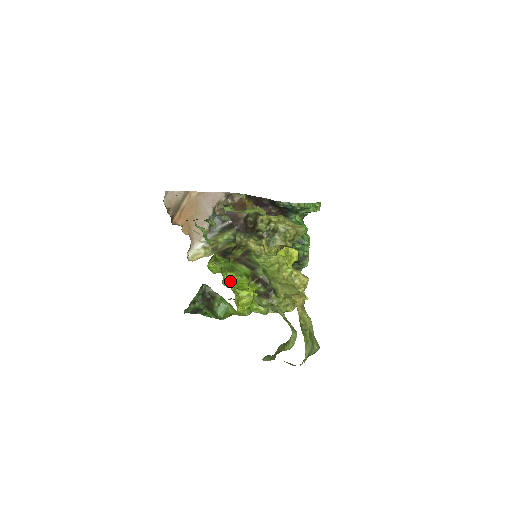
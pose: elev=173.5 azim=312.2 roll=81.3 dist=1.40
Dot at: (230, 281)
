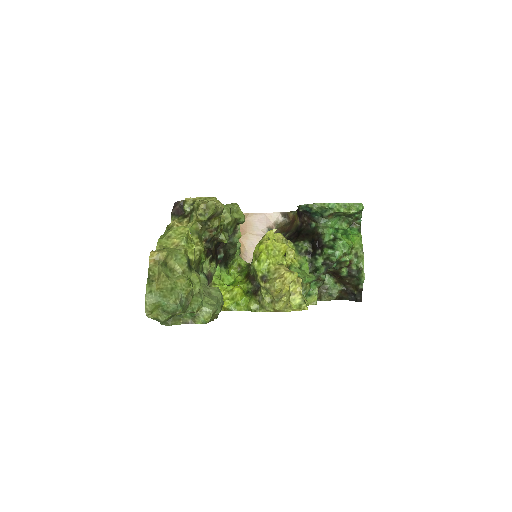
Dot at: (233, 281)
